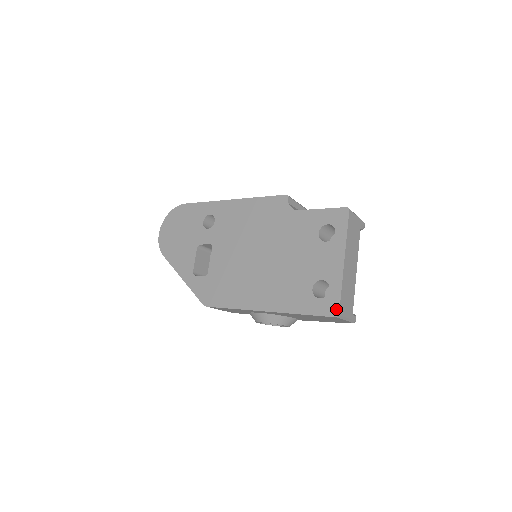
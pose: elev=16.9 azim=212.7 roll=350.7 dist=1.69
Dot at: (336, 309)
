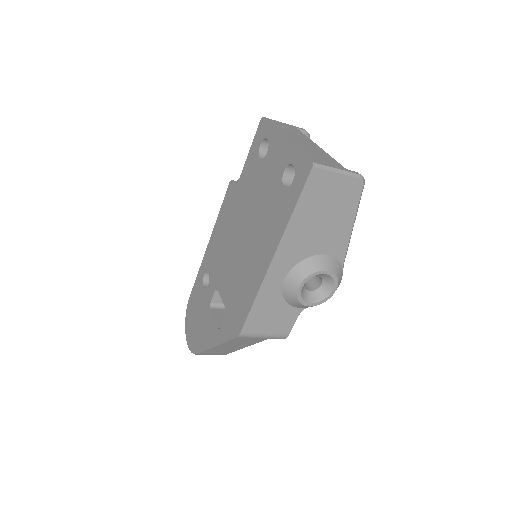
Dot at: (307, 164)
